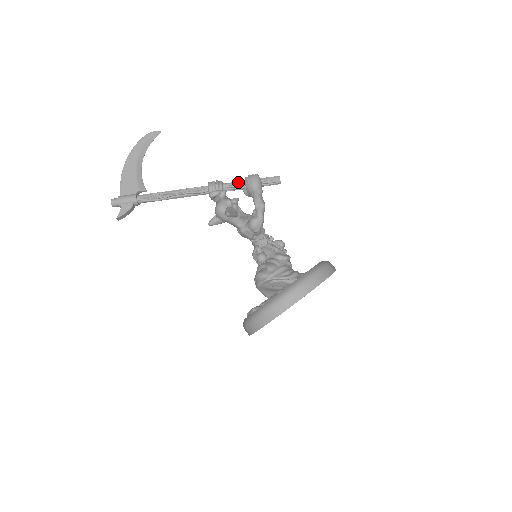
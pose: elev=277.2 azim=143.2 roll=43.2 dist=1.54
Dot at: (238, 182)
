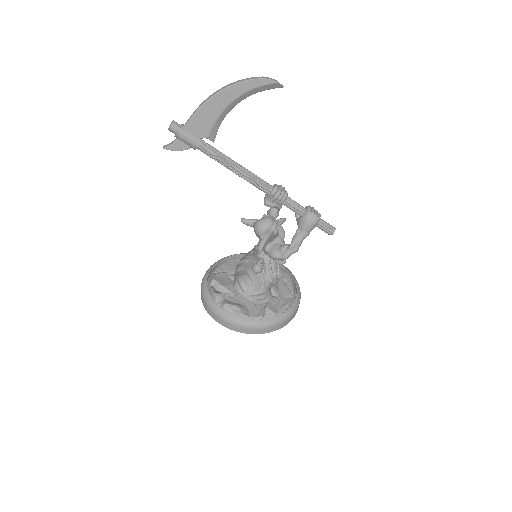
Dot at: (299, 209)
